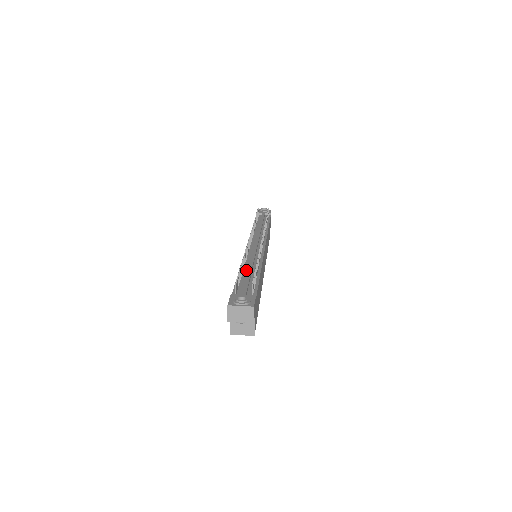
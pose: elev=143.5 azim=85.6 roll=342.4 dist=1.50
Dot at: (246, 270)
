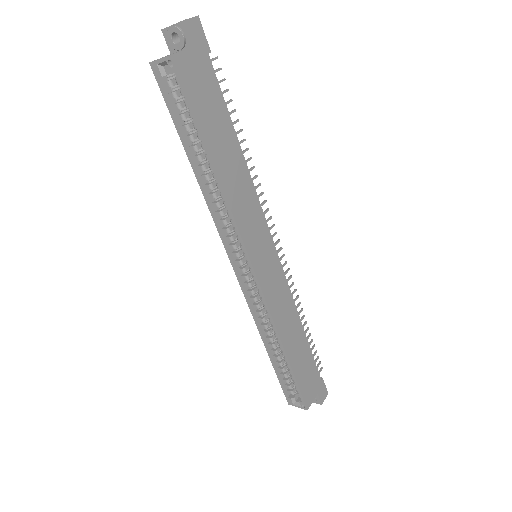
Dot at: occluded
